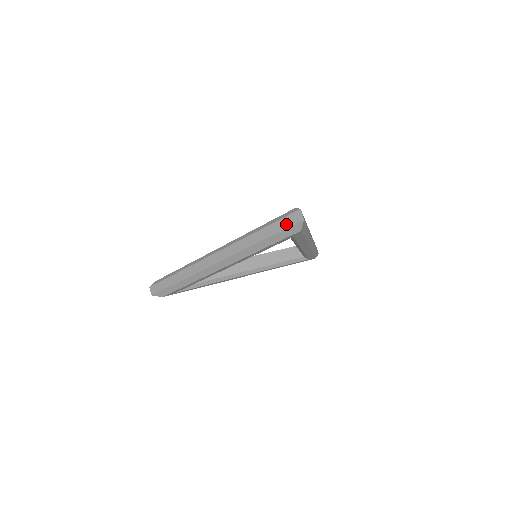
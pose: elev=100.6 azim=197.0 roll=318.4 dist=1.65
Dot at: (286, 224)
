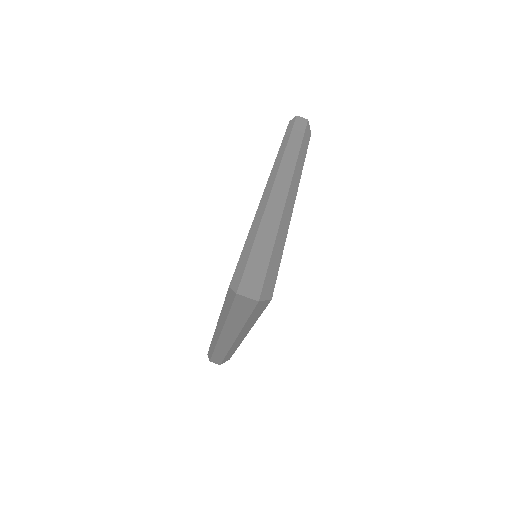
Dot at: (245, 309)
